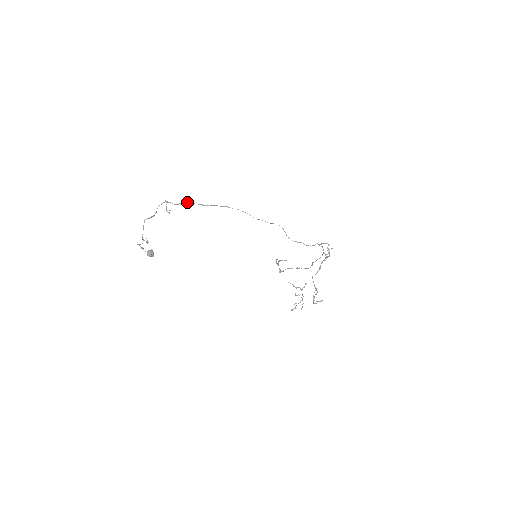
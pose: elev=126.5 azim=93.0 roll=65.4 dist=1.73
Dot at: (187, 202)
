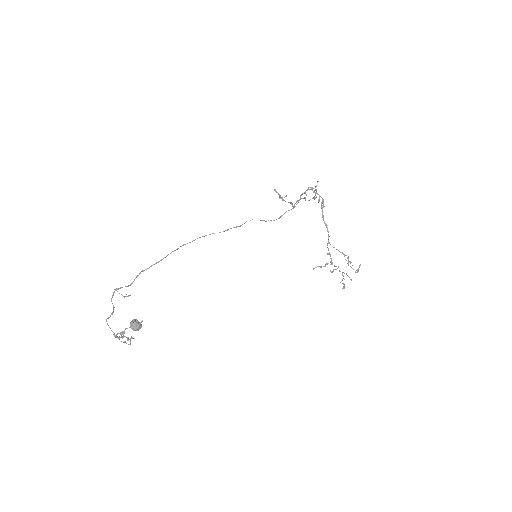
Dot at: (139, 273)
